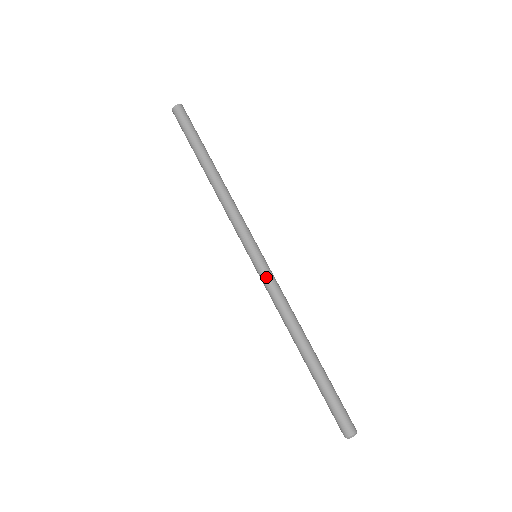
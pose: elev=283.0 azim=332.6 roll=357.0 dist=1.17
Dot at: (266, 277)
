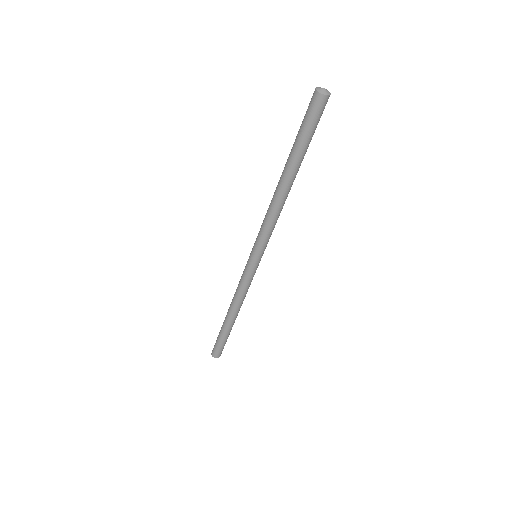
Dot at: (253, 276)
